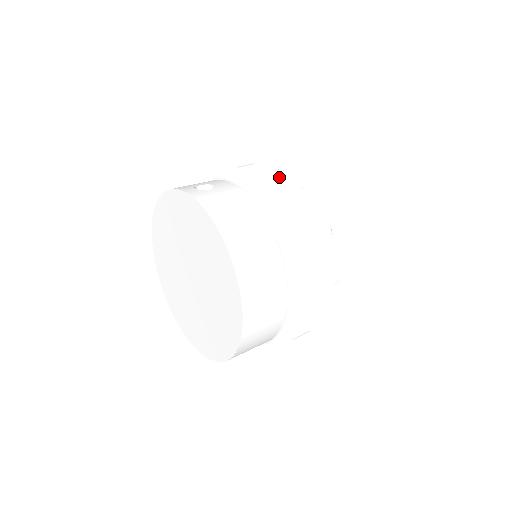
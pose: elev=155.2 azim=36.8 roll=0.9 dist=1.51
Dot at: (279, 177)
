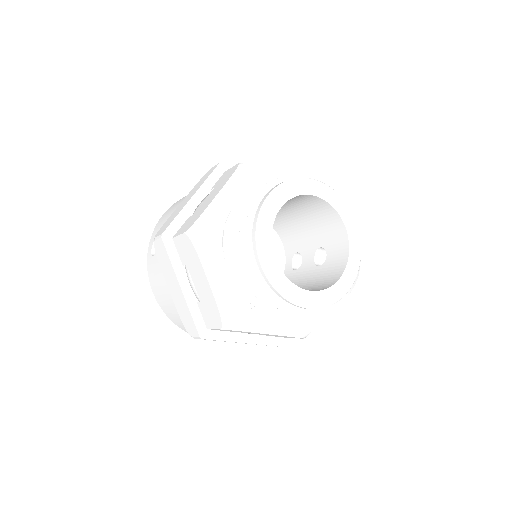
Dot at: (186, 245)
